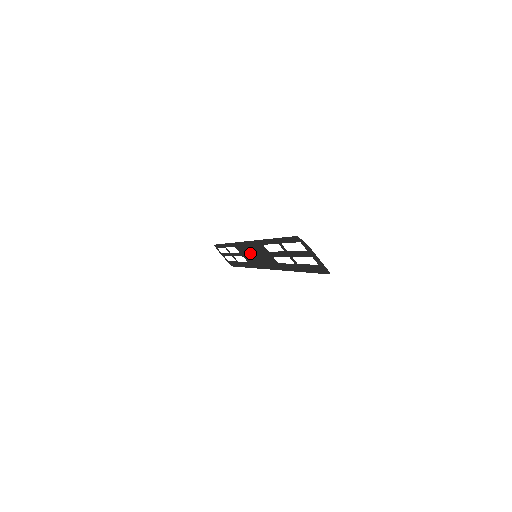
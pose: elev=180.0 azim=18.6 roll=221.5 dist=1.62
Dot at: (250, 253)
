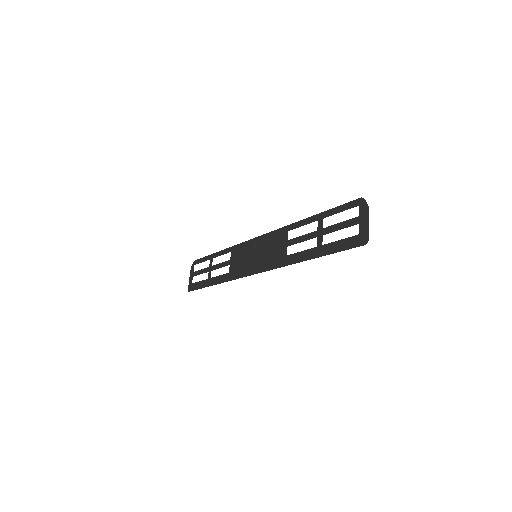
Dot at: (250, 254)
